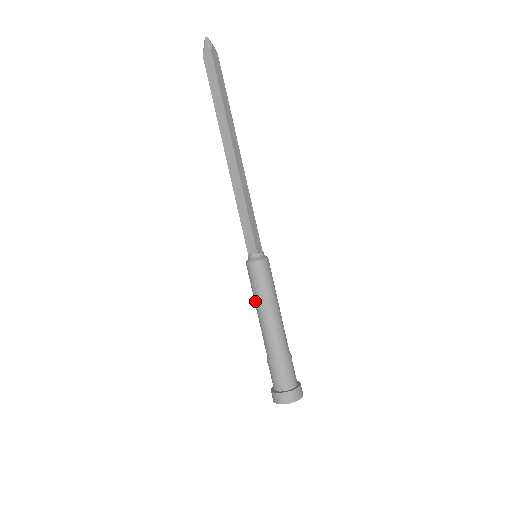
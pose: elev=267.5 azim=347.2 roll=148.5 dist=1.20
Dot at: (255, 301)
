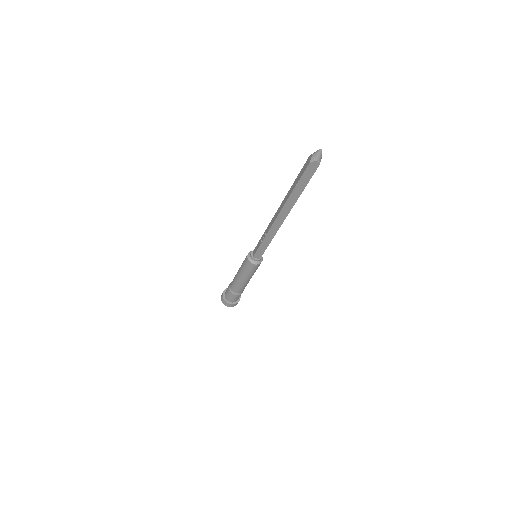
Dot at: (242, 275)
